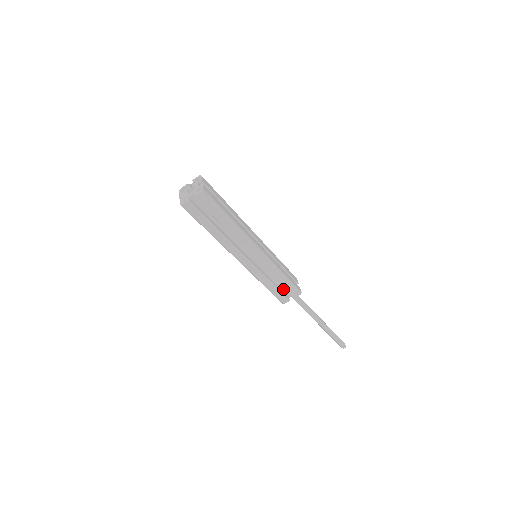
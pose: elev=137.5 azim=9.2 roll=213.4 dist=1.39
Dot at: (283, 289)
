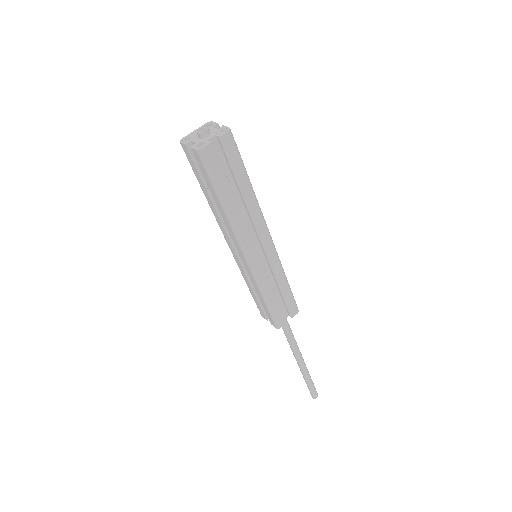
Dot at: occluded
